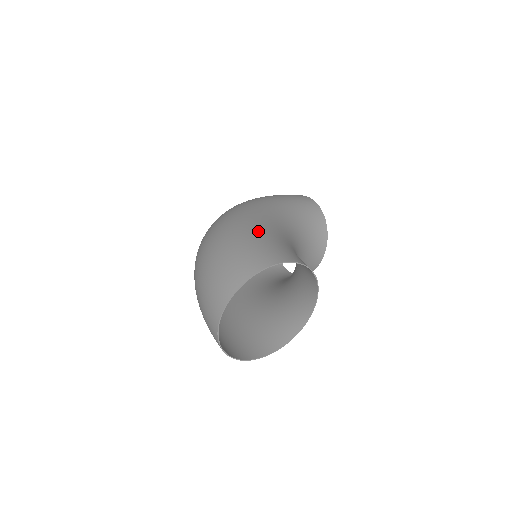
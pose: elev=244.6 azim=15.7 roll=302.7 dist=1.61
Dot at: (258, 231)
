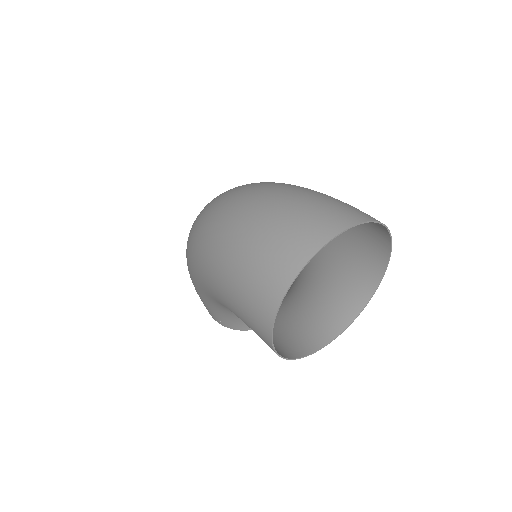
Dot at: occluded
